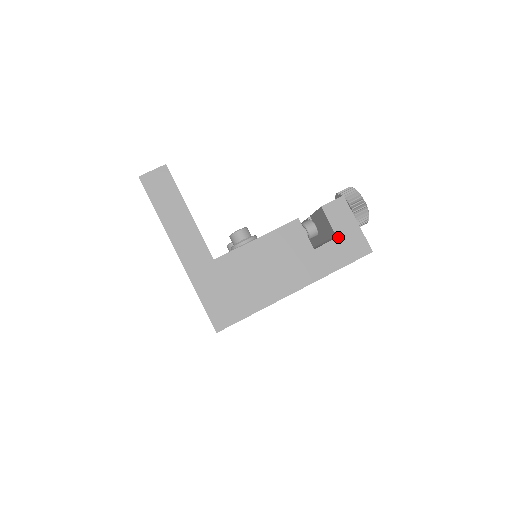
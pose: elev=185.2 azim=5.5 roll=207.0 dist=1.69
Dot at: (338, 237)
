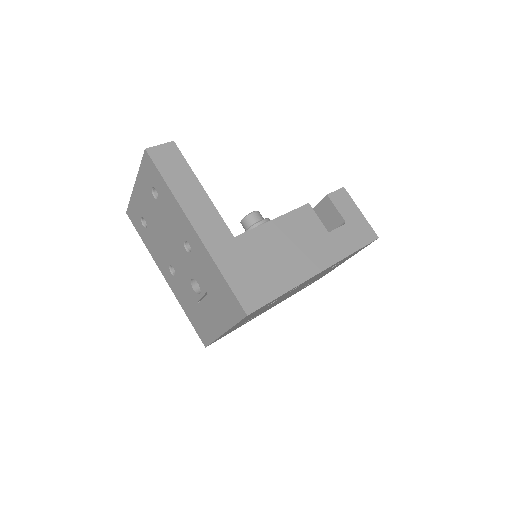
Dot at: (347, 223)
